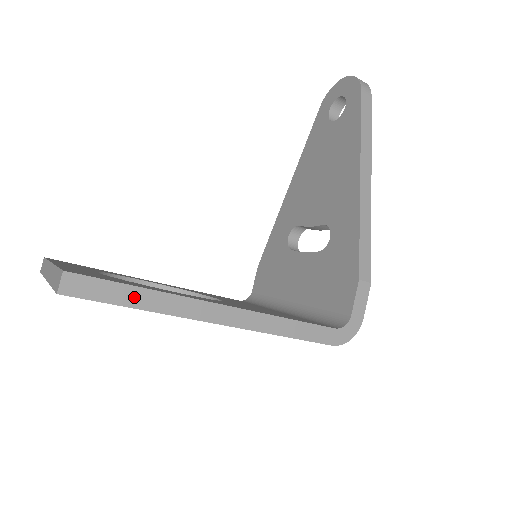
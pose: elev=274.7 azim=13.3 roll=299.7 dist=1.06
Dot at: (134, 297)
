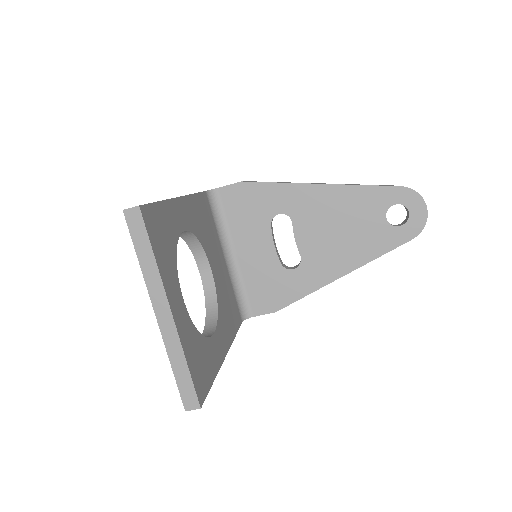
Dot at: occluded
